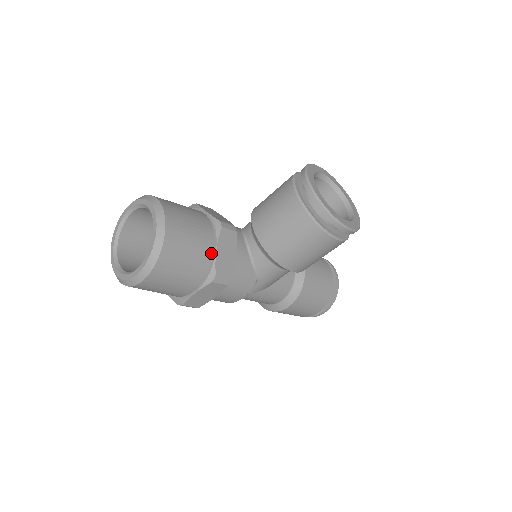
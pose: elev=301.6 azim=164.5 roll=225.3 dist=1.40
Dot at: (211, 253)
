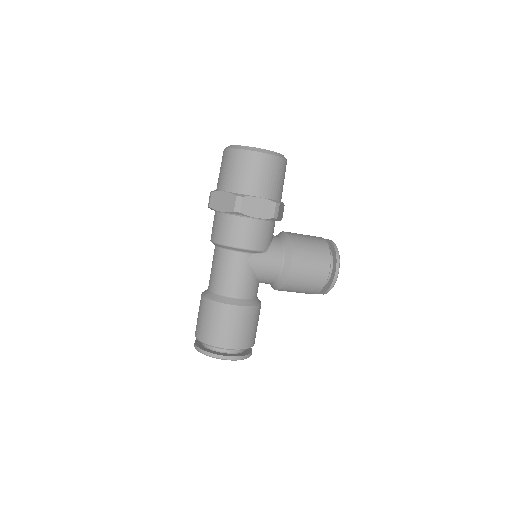
Dot at: (280, 199)
